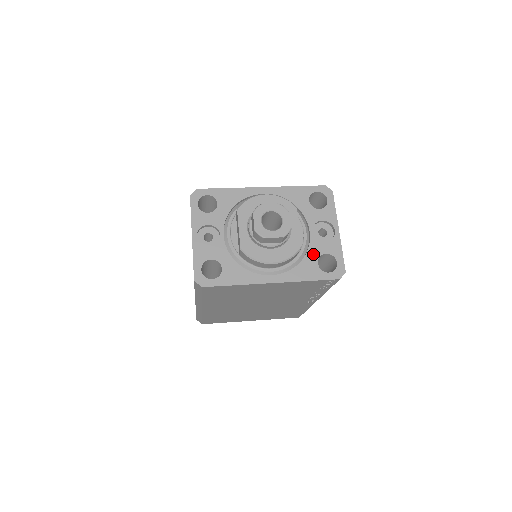
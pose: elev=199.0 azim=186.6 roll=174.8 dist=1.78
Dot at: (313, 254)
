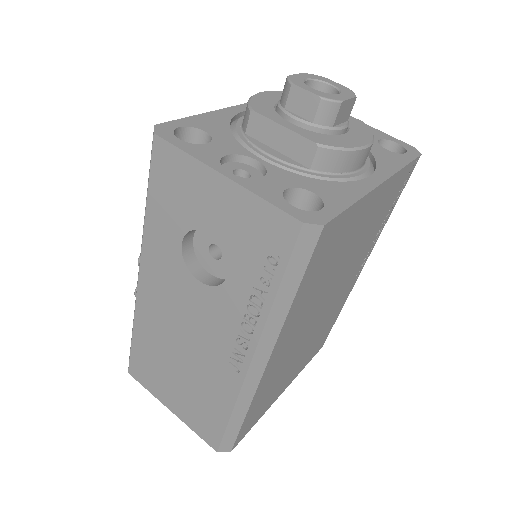
Dot at: occluded
